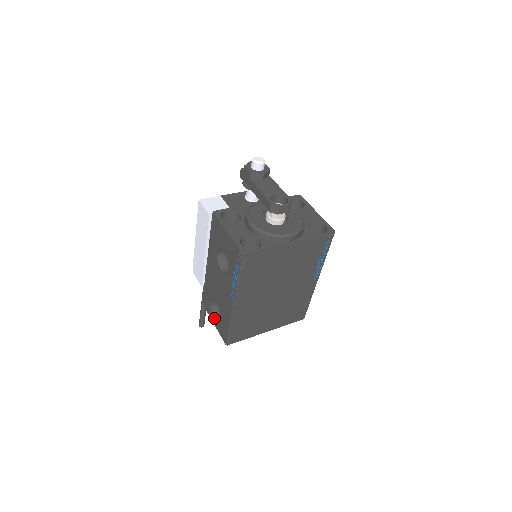
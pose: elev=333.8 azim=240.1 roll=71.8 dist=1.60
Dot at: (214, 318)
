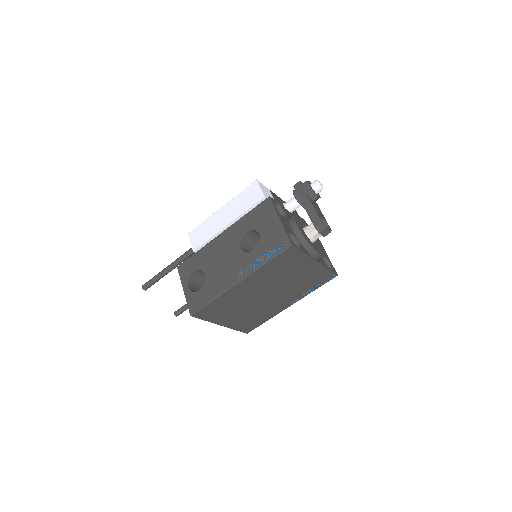
Dot at: (188, 285)
